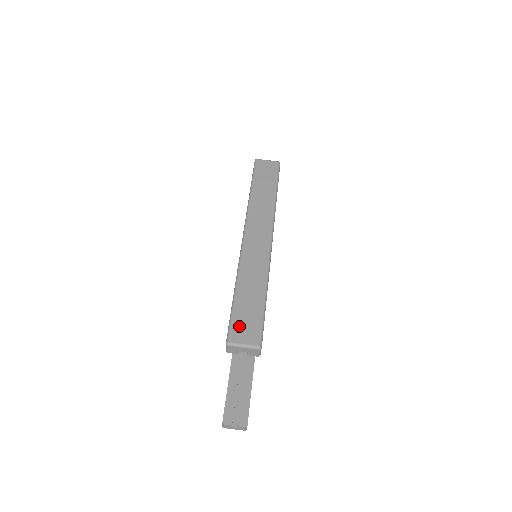
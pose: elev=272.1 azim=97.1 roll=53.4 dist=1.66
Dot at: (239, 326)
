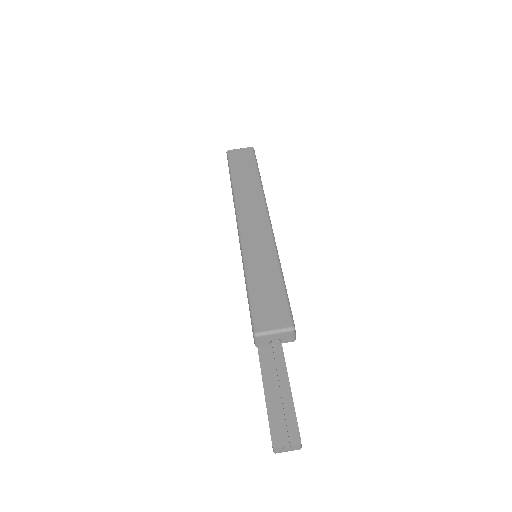
Dot at: (262, 312)
